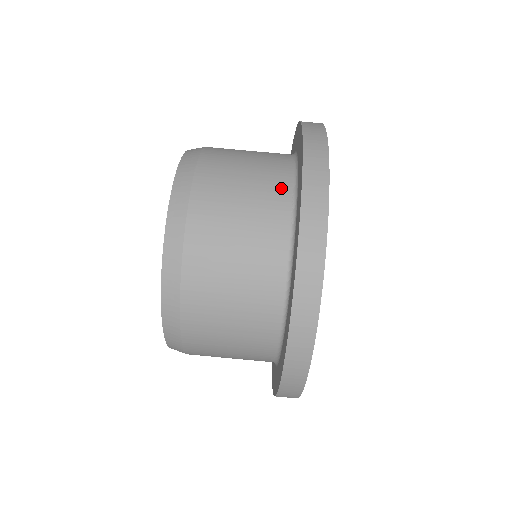
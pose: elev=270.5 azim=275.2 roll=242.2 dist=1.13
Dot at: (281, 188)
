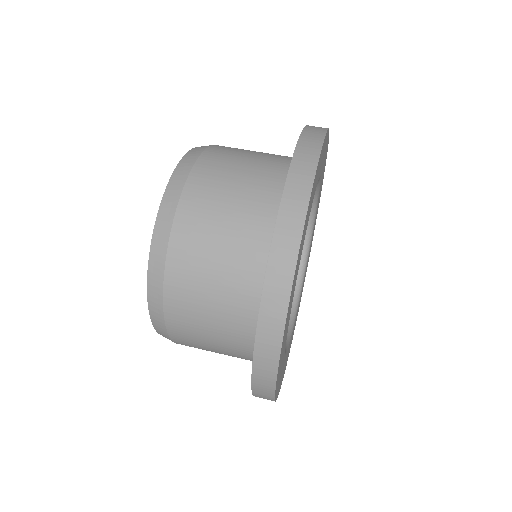
Dot at: (286, 157)
